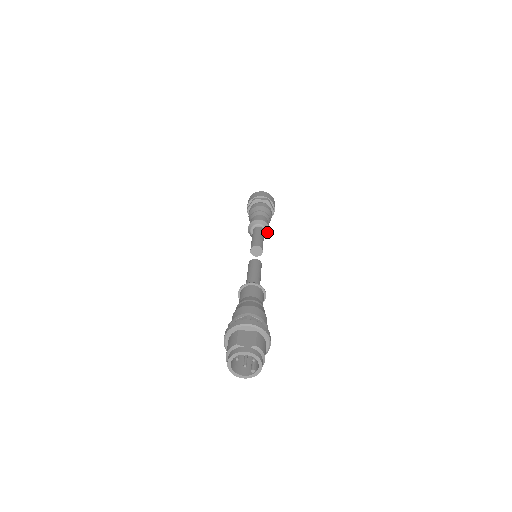
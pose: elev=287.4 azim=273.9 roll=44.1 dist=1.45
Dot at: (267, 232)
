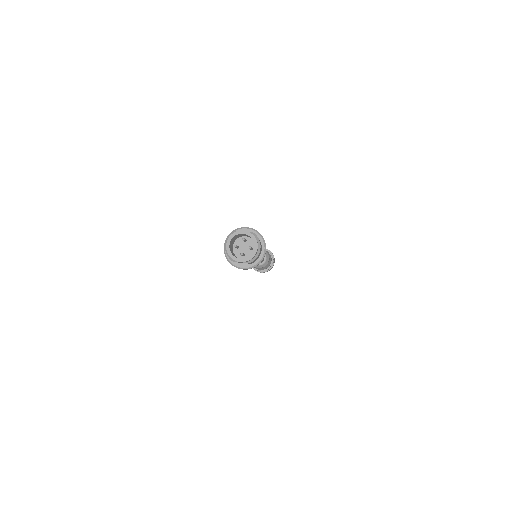
Dot at: (267, 260)
